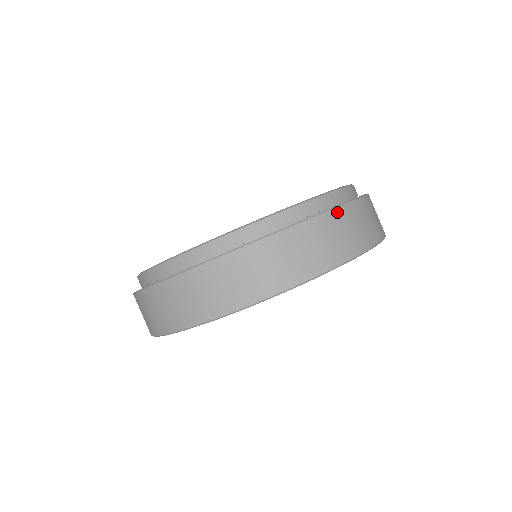
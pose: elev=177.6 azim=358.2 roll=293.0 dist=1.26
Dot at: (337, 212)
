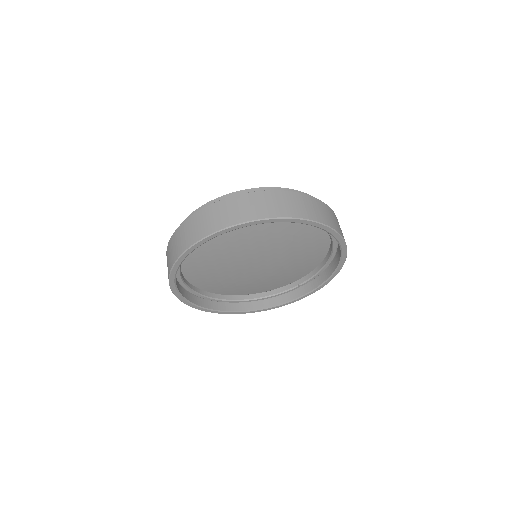
Dot at: (254, 194)
